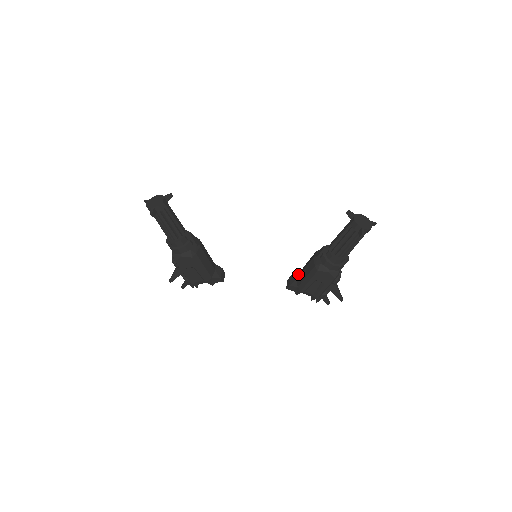
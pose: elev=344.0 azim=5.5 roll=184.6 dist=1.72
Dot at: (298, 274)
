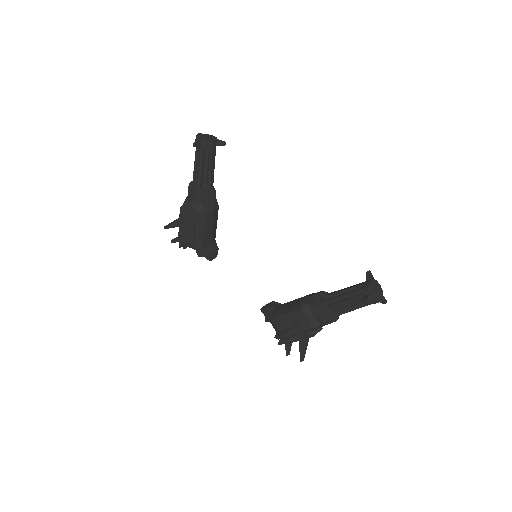
Dot at: (281, 304)
